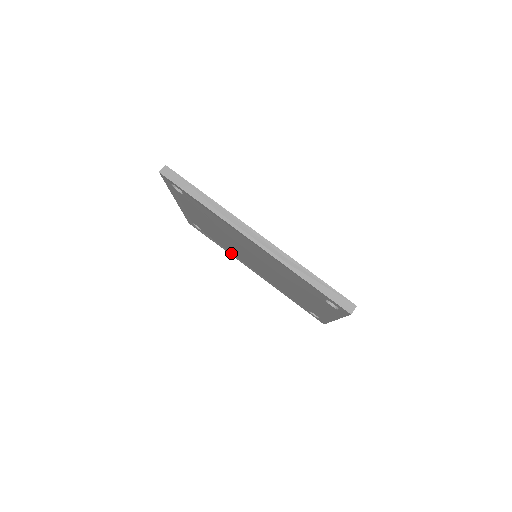
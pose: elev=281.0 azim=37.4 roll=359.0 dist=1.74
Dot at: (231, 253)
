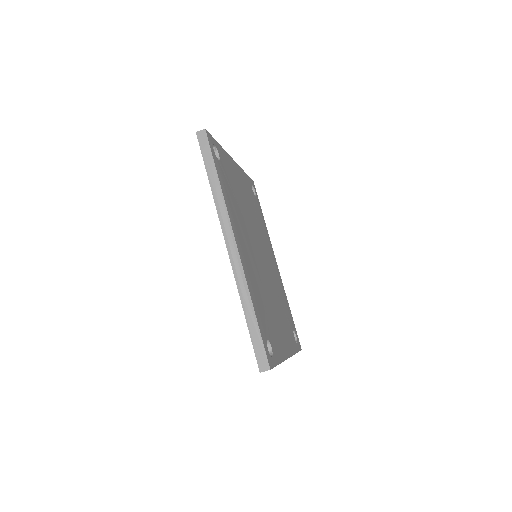
Dot at: occluded
